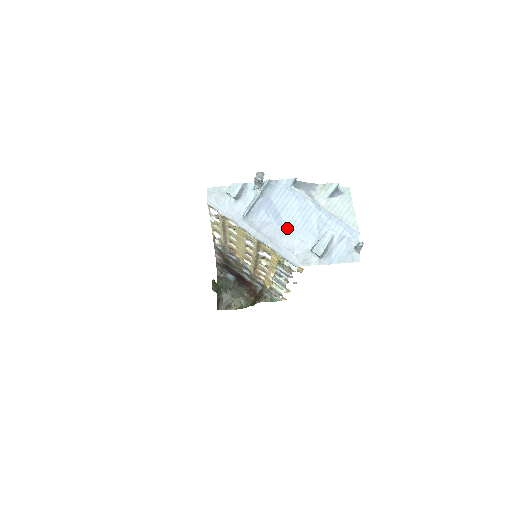
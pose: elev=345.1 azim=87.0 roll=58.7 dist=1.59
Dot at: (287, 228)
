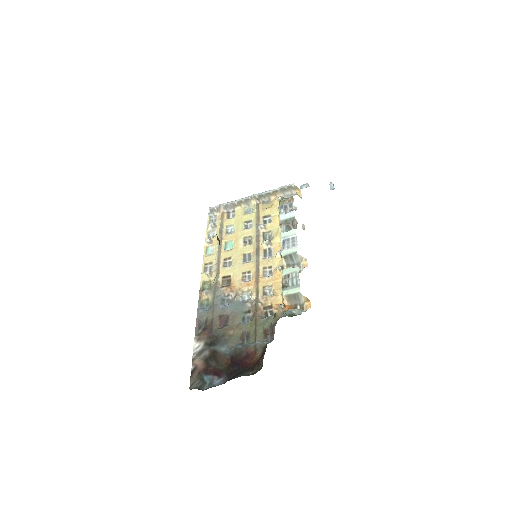
Dot at: occluded
